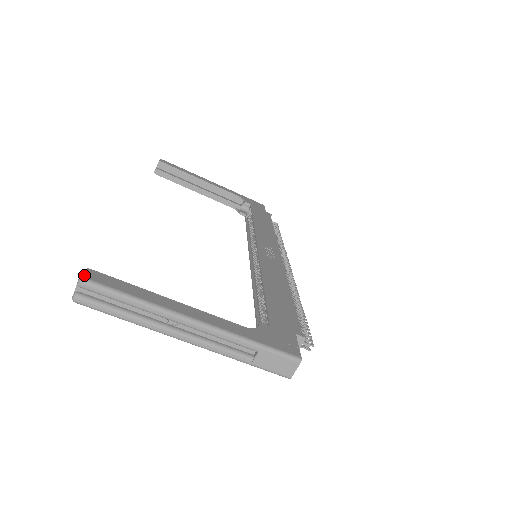
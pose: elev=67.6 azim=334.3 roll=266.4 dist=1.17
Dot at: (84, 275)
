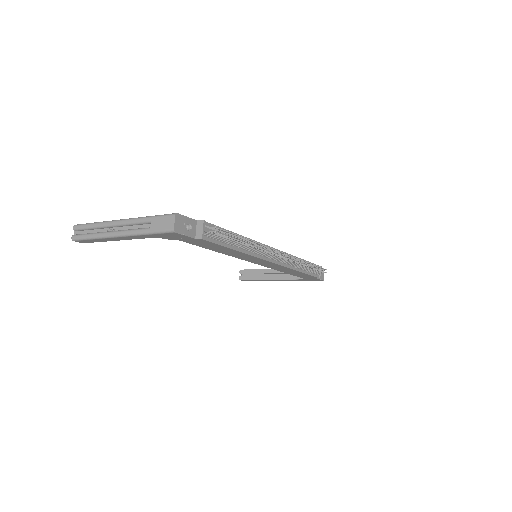
Dot at: occluded
